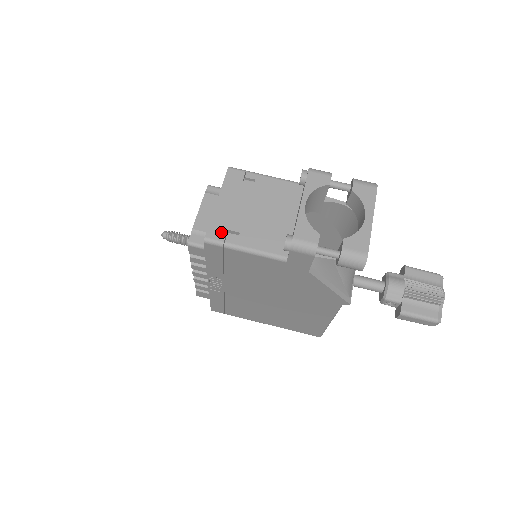
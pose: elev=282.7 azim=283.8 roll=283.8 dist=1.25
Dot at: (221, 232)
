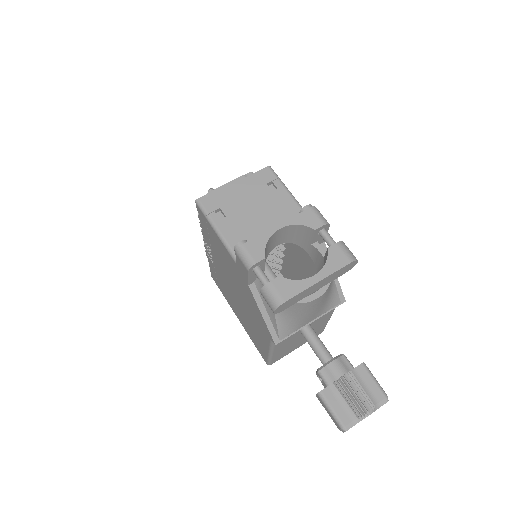
Dot at: (214, 206)
